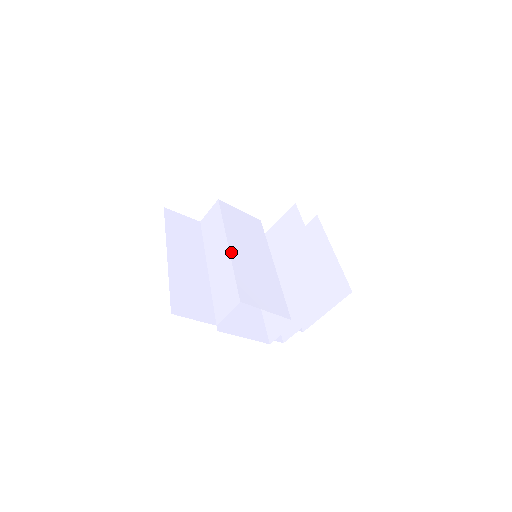
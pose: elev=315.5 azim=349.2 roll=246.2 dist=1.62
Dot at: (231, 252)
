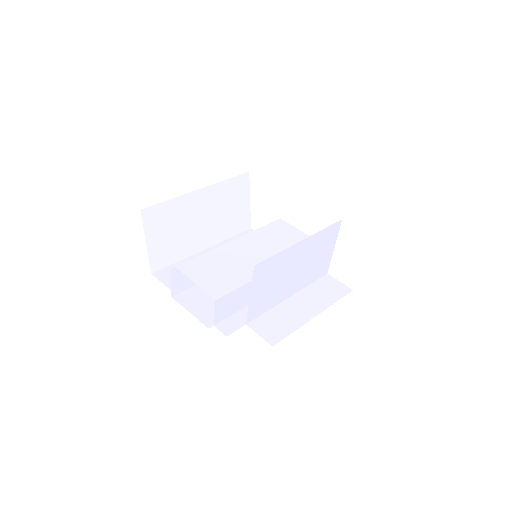
Dot at: (227, 244)
